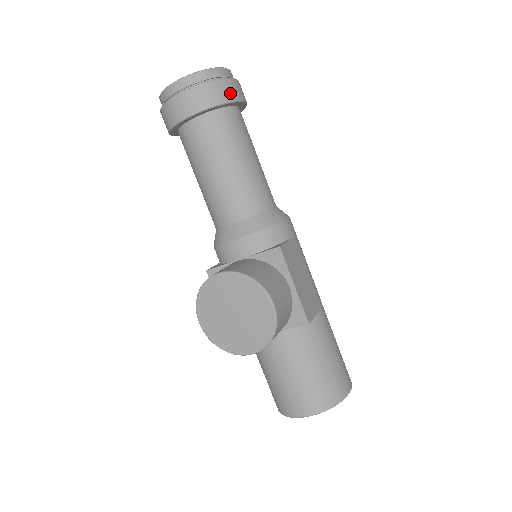
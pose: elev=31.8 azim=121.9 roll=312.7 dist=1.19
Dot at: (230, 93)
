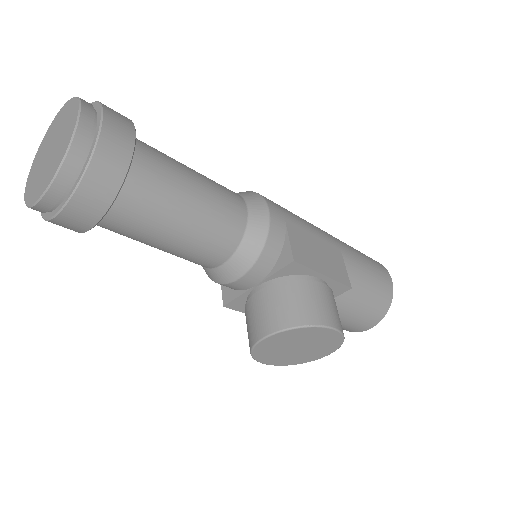
Dot at: (120, 151)
